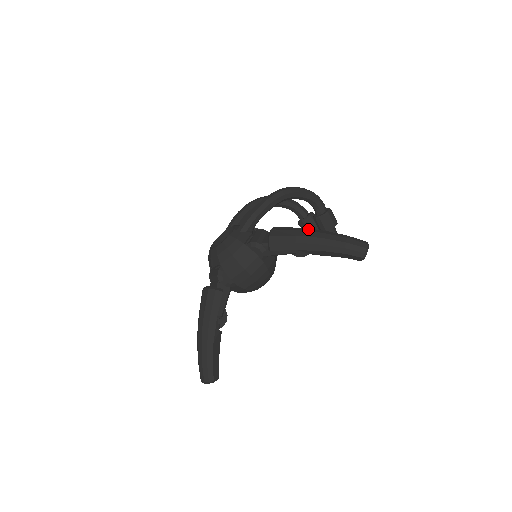
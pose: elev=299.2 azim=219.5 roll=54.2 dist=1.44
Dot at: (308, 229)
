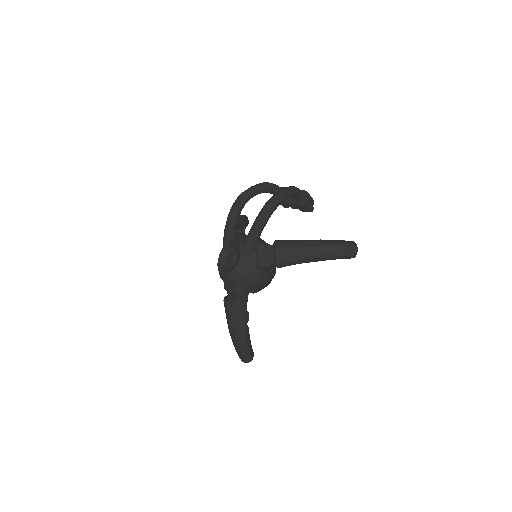
Dot at: (306, 244)
